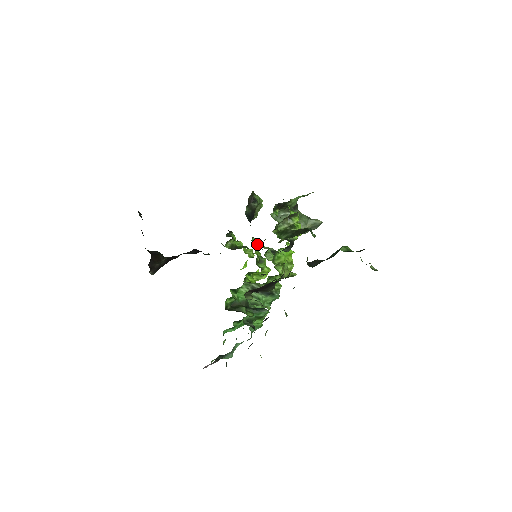
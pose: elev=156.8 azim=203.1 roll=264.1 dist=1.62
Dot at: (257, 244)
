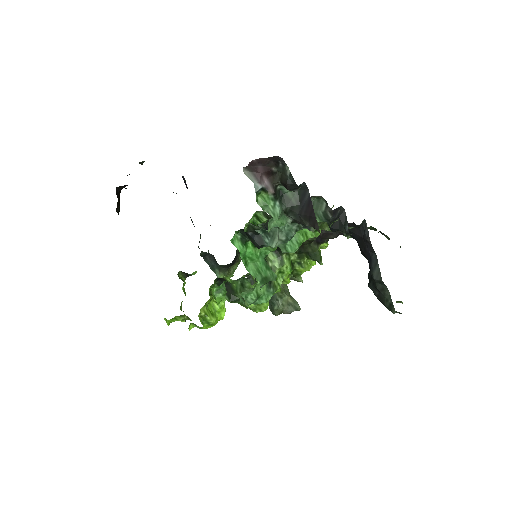
Dot at: occluded
